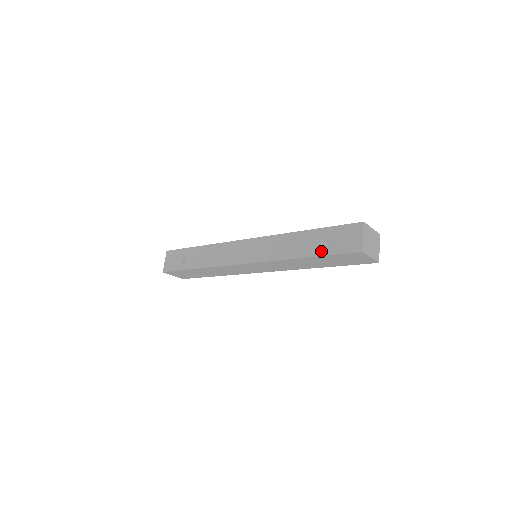
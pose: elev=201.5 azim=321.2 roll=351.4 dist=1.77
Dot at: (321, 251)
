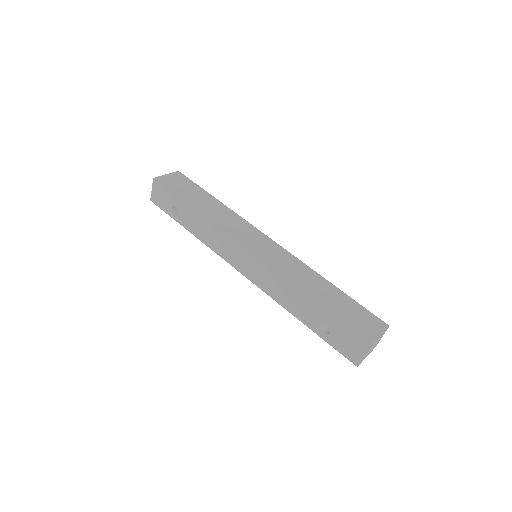
Dot at: (320, 332)
